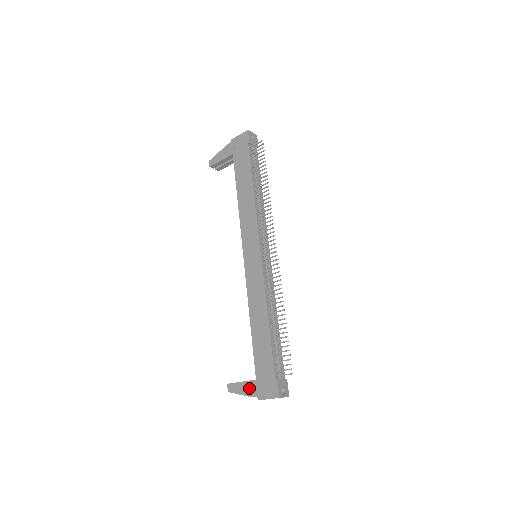
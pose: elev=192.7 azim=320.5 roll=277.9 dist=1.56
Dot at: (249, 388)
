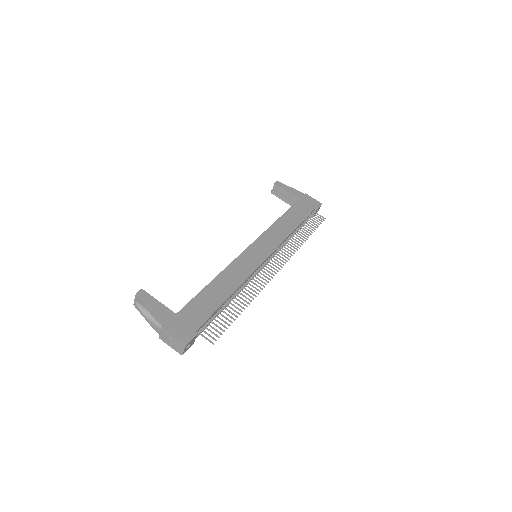
Dot at: (162, 312)
